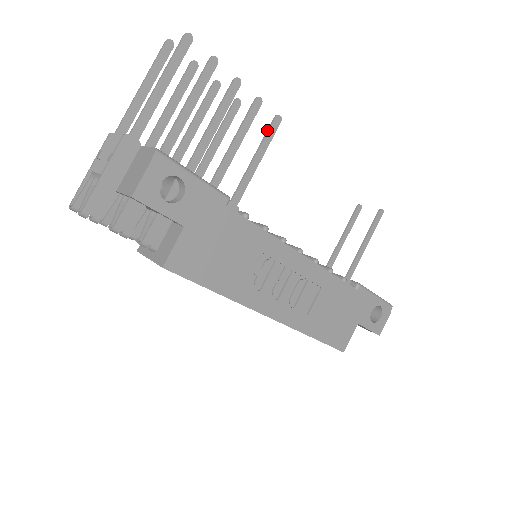
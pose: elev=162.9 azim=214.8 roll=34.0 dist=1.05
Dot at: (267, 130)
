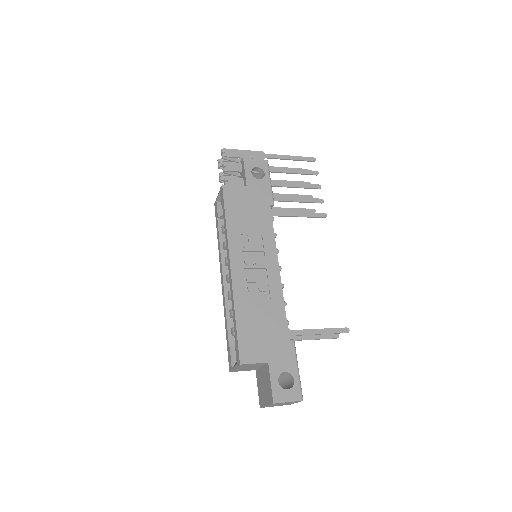
Dot at: (316, 213)
